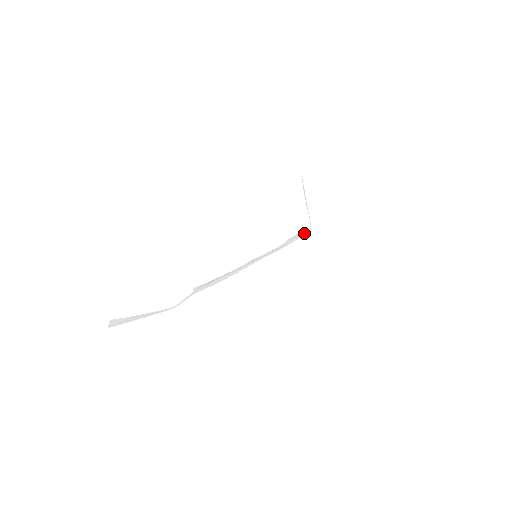
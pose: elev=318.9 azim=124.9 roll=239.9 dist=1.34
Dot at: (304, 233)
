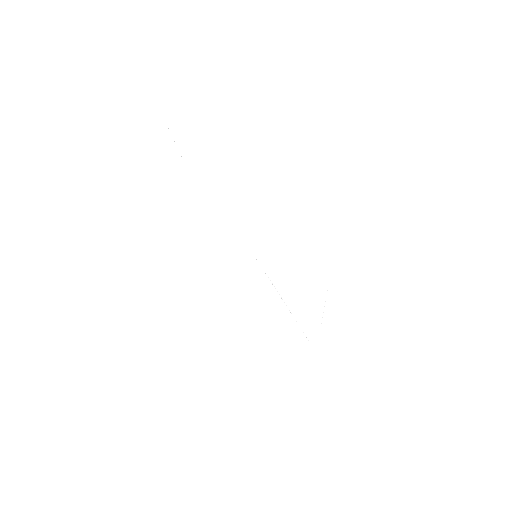
Dot at: (308, 335)
